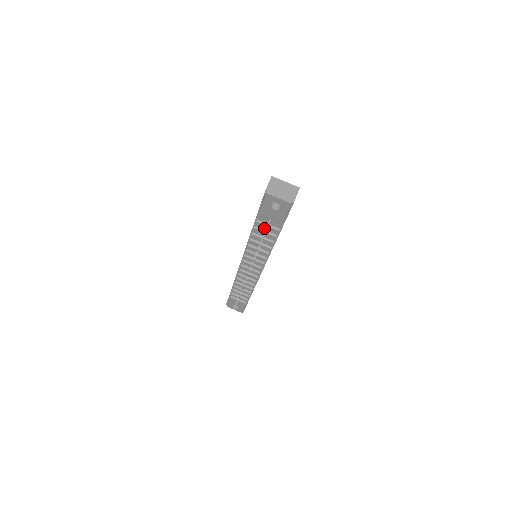
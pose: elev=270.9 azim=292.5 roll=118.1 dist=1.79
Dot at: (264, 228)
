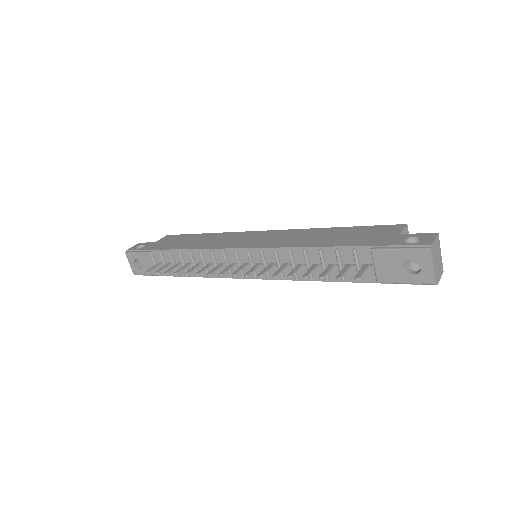
Dot at: (345, 261)
